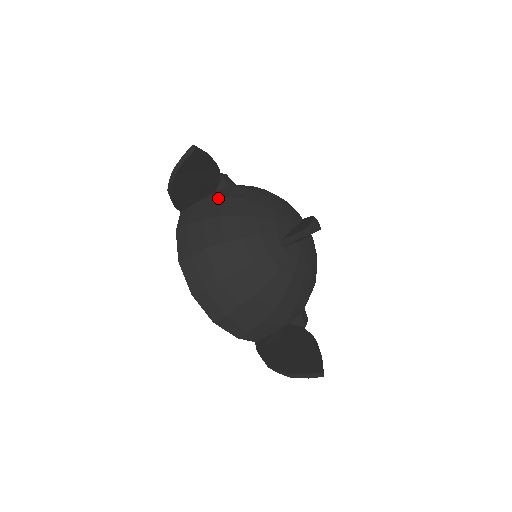
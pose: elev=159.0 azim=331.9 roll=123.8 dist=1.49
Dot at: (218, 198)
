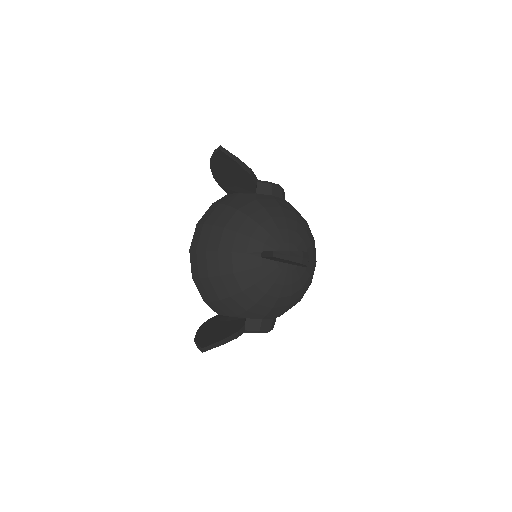
Dot at: (251, 198)
